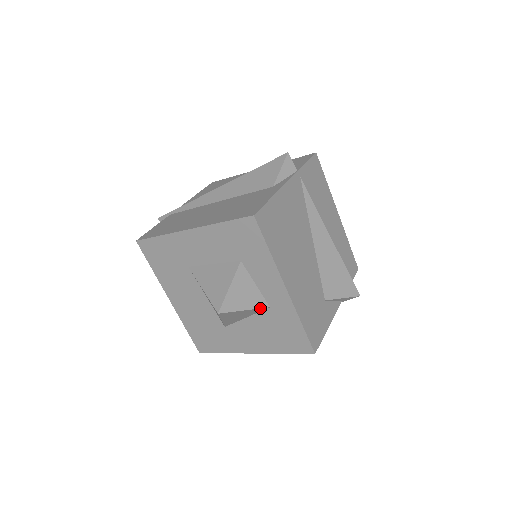
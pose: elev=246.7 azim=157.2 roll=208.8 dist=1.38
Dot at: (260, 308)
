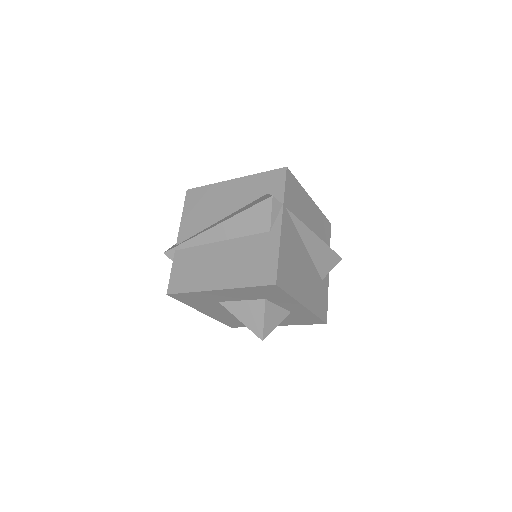
Dot at: (285, 317)
